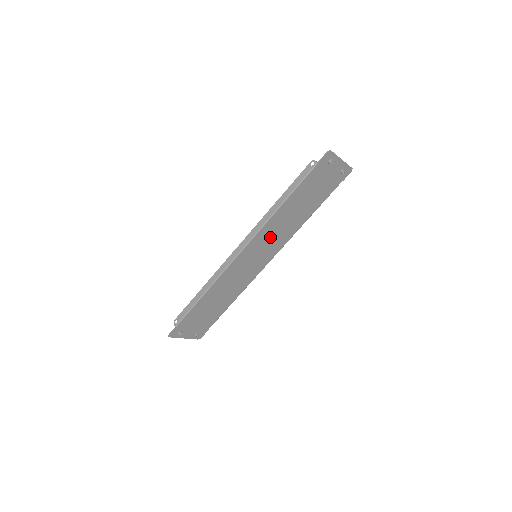
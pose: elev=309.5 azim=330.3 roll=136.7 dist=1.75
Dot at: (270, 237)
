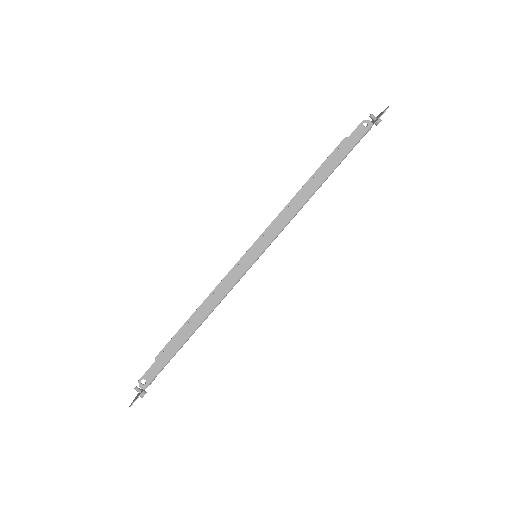
Dot at: occluded
